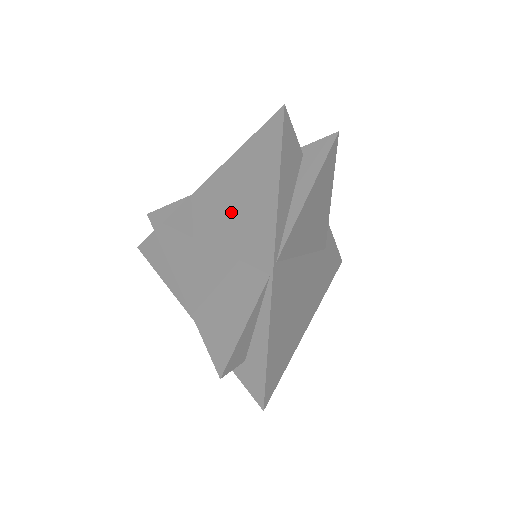
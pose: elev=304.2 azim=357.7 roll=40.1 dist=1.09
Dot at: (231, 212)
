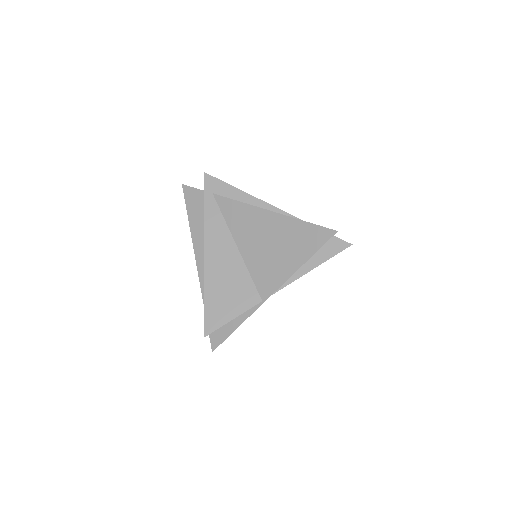
Dot at: (264, 246)
